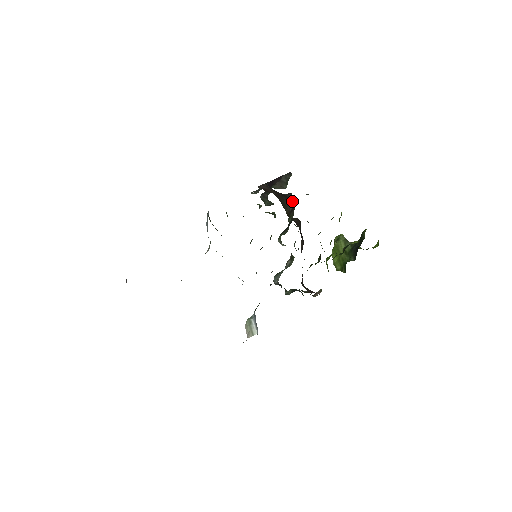
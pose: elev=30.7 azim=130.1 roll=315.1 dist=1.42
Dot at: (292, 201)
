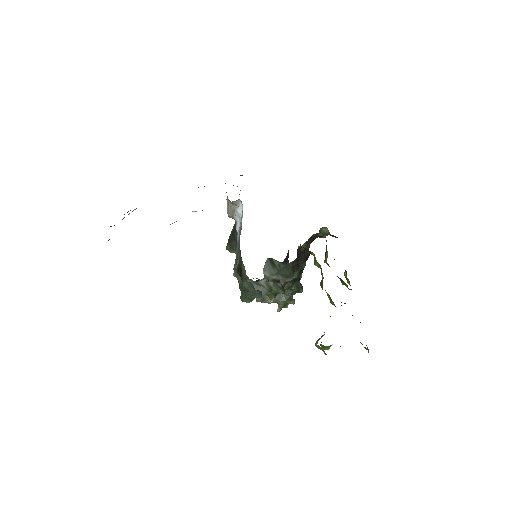
Dot at: occluded
